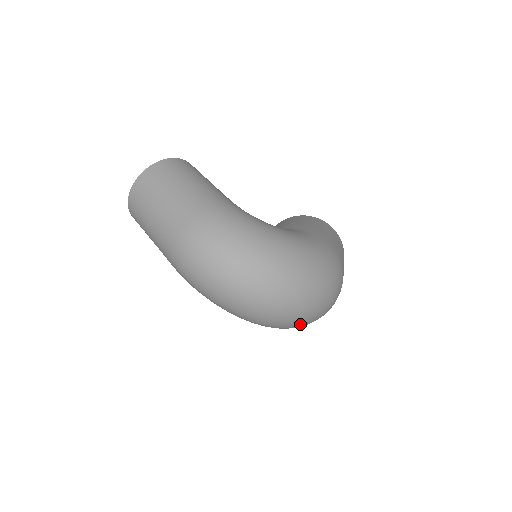
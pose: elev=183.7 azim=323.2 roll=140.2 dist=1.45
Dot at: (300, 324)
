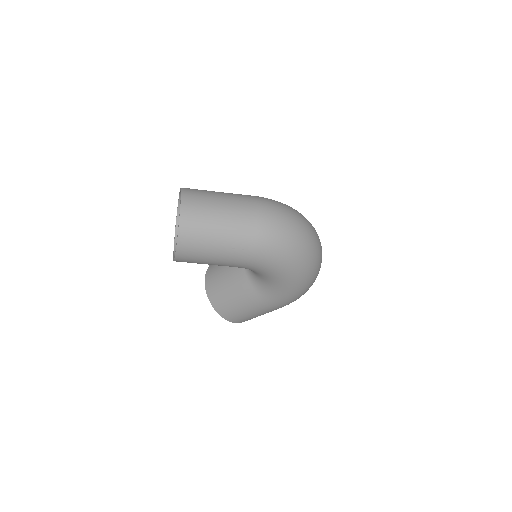
Dot at: occluded
